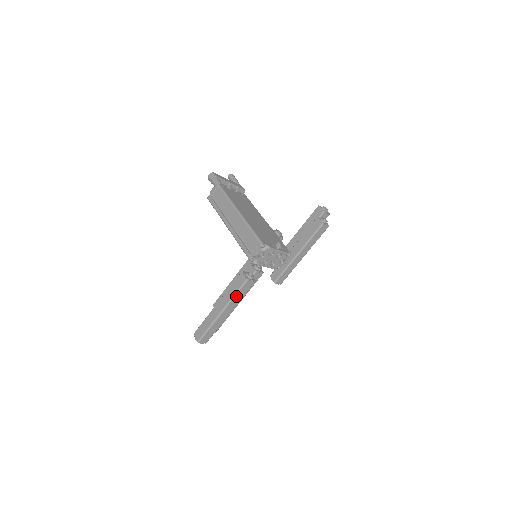
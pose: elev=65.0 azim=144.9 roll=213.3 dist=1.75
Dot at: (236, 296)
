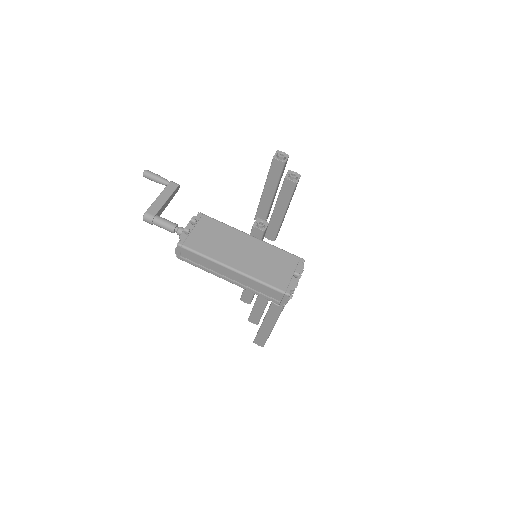
Dot at: occluded
